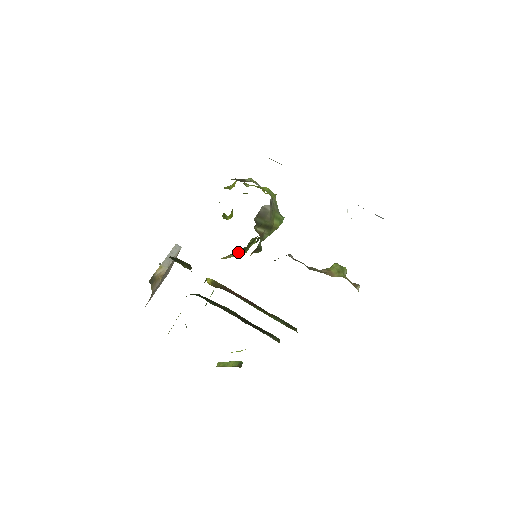
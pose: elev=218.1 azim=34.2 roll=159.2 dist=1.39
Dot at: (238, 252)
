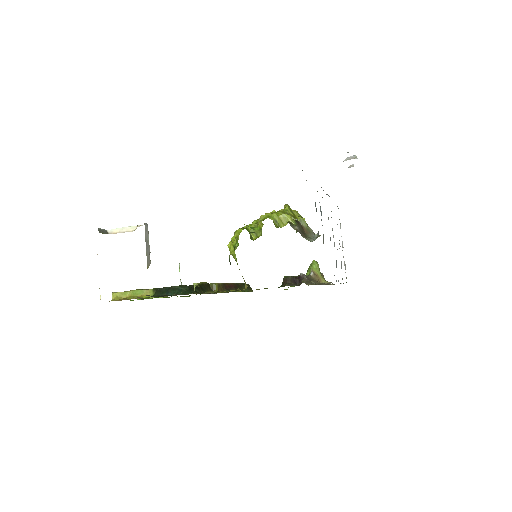
Dot at: occluded
